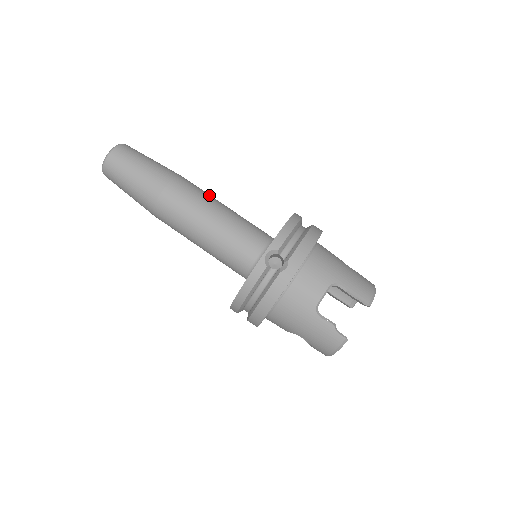
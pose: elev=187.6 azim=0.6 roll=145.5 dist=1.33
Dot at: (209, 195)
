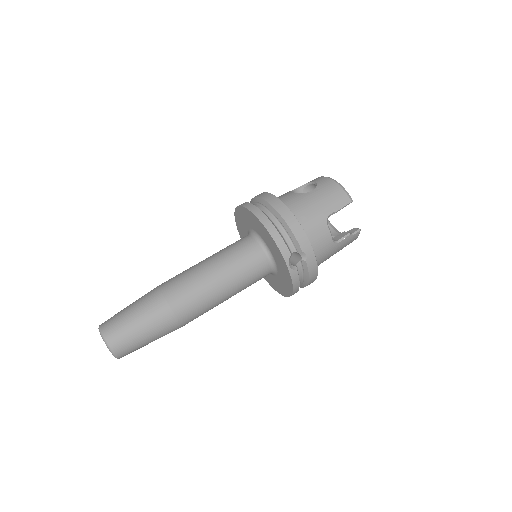
Dot at: (192, 274)
